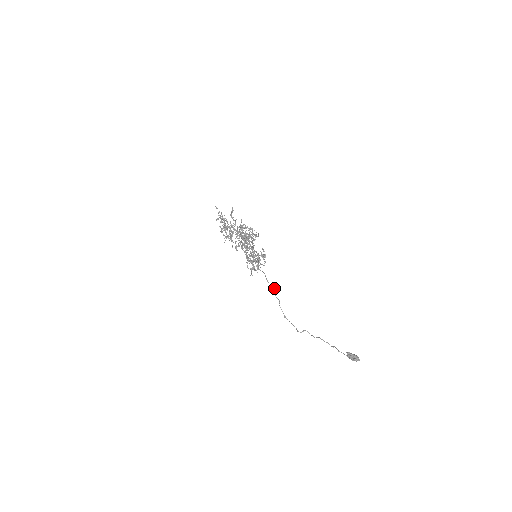
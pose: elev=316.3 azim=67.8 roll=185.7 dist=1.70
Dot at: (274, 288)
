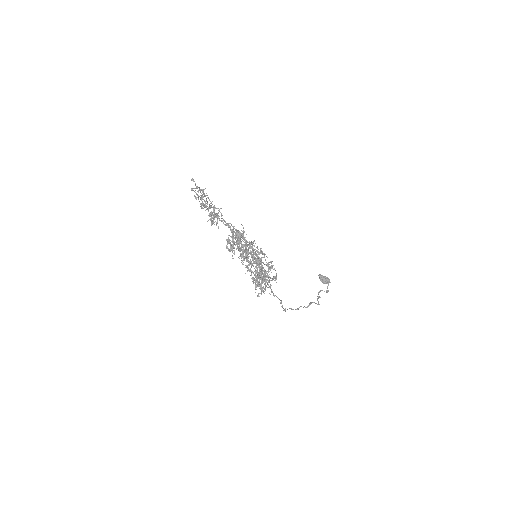
Dot at: (281, 301)
